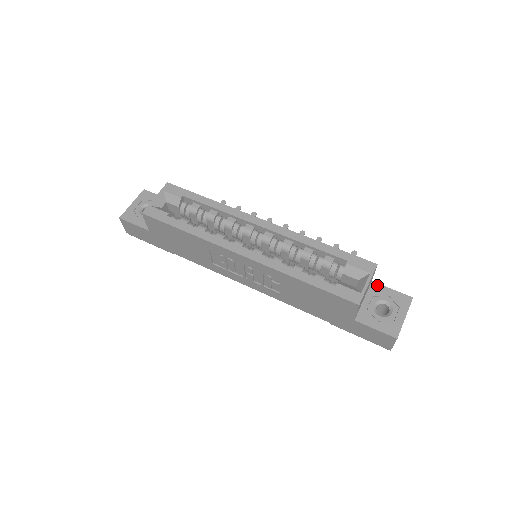
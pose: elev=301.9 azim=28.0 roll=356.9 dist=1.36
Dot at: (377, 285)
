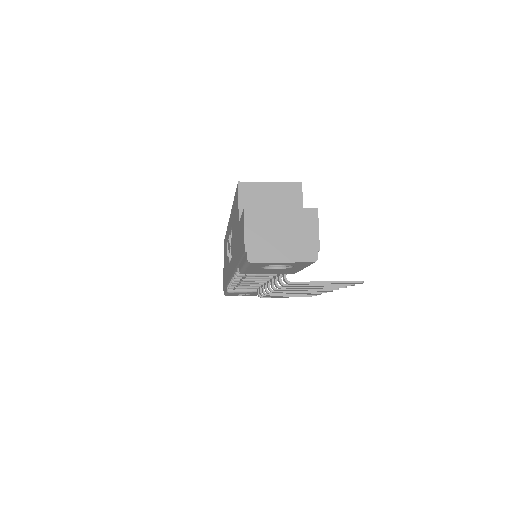
Dot at: occluded
